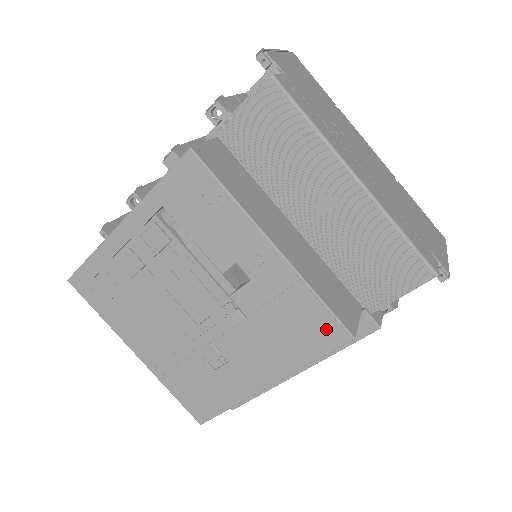
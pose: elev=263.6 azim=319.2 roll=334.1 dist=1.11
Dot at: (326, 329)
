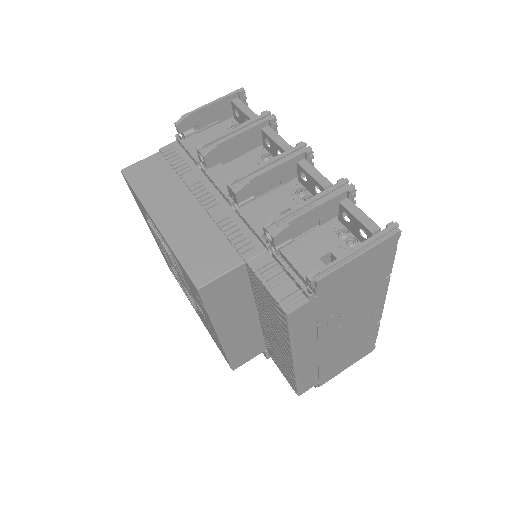
Dot at: occluded
